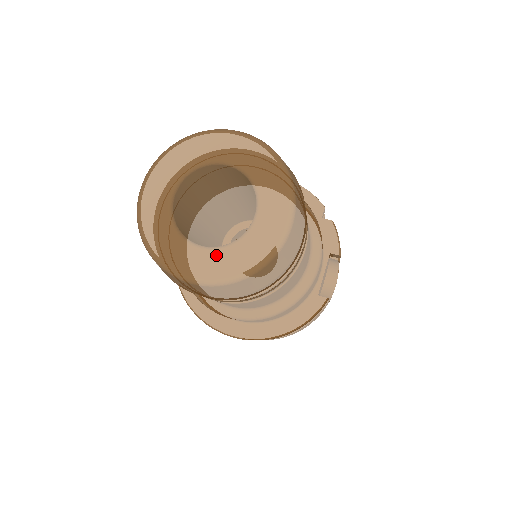
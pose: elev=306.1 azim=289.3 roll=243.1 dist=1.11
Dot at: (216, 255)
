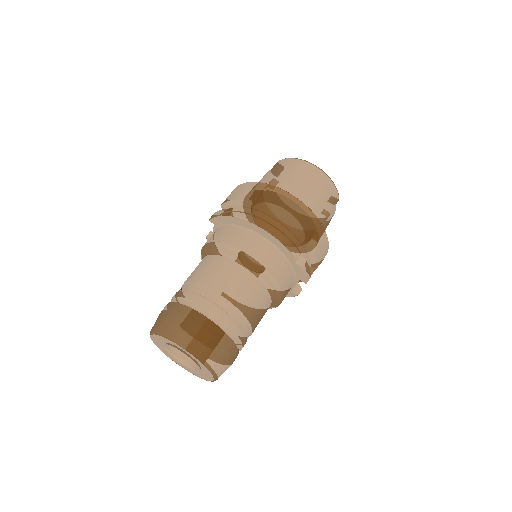
Dot at: (189, 369)
